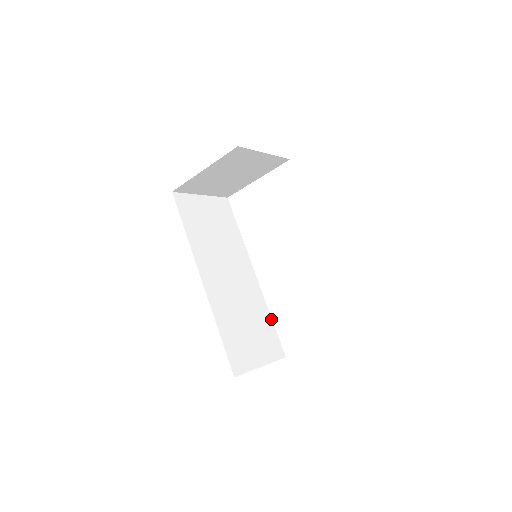
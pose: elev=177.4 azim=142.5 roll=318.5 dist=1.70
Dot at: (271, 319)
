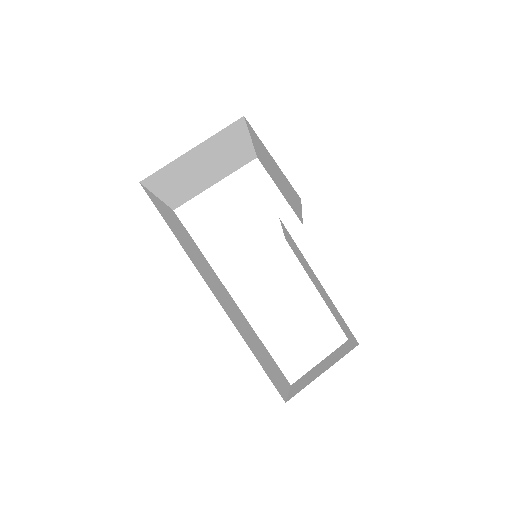
Dot at: (262, 343)
